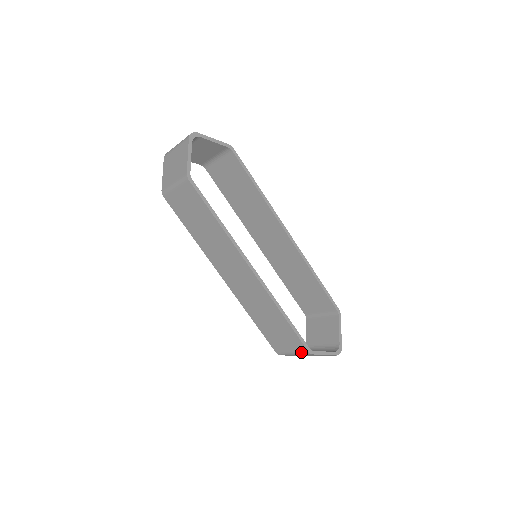
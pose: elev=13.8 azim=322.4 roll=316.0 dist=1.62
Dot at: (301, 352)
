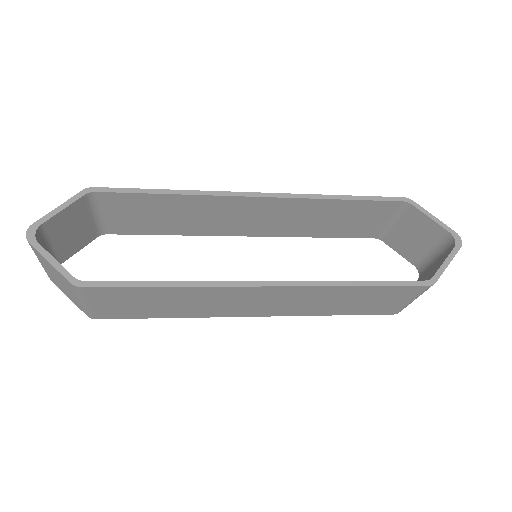
Dot at: (420, 293)
